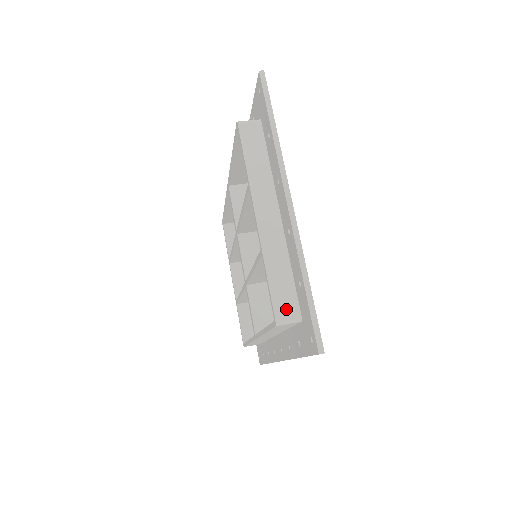
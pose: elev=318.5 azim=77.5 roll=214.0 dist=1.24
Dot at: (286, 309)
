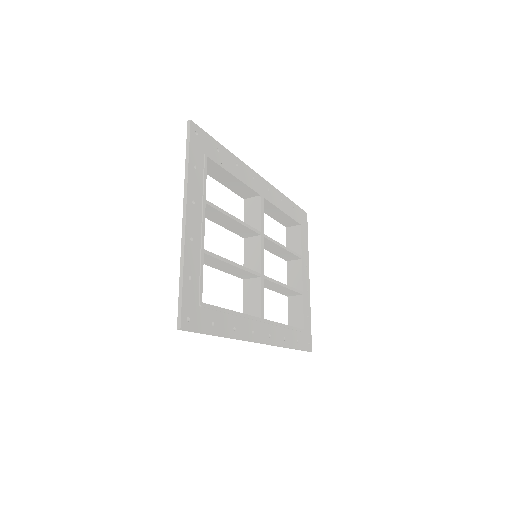
Dot at: occluded
